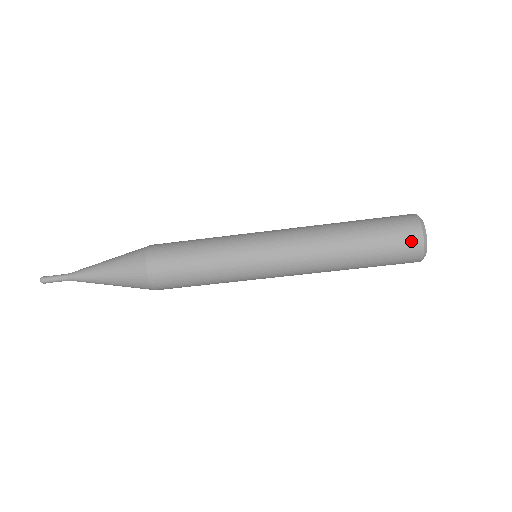
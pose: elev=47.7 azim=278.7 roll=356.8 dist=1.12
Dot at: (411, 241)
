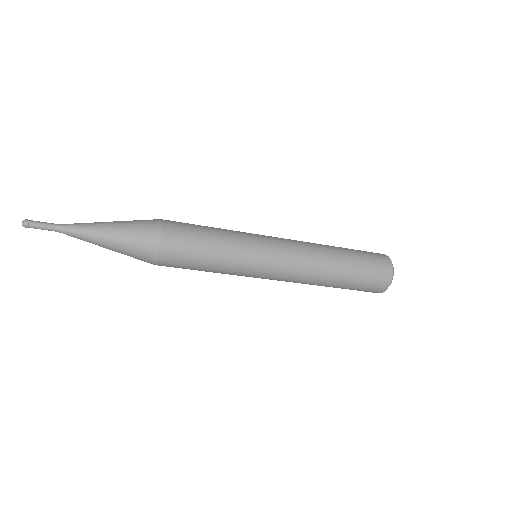
Dot at: (379, 288)
